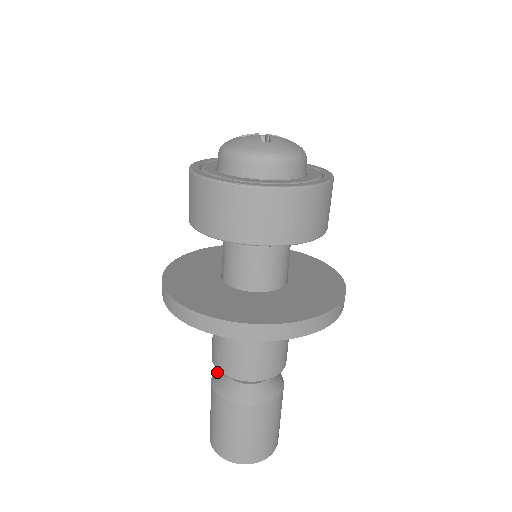
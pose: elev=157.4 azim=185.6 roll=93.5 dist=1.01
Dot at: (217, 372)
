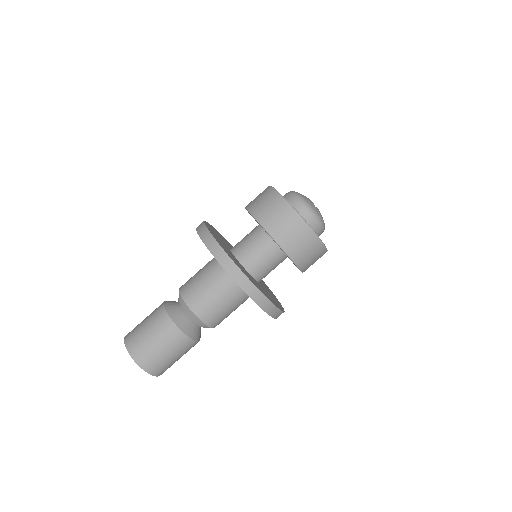
Dot at: (170, 301)
